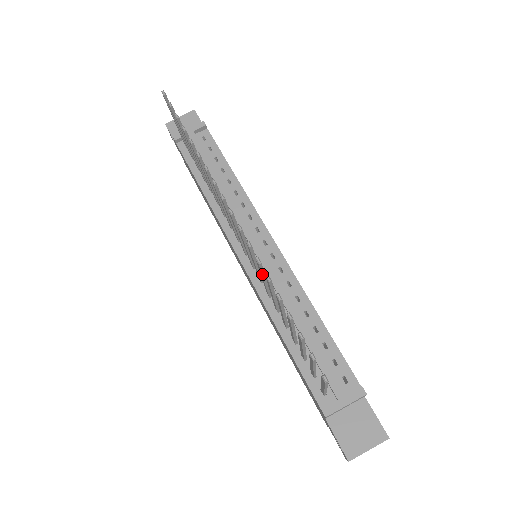
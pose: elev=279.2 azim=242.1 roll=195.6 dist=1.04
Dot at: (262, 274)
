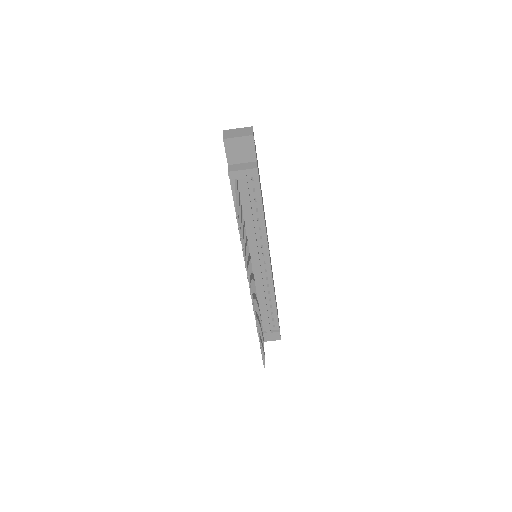
Dot at: occluded
